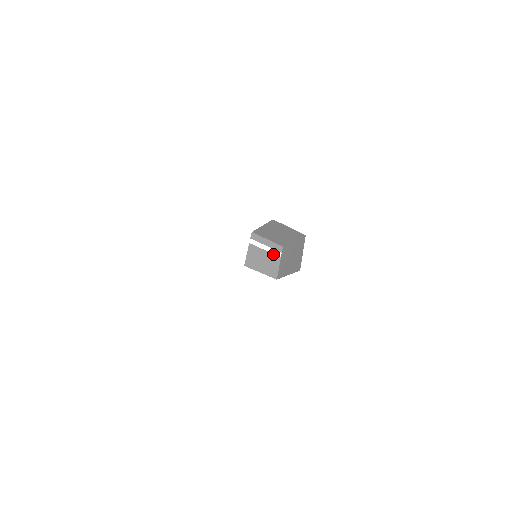
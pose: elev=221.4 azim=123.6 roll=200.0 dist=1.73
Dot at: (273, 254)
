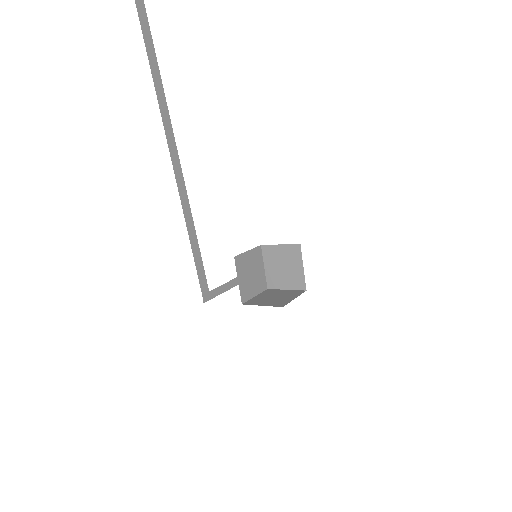
Dot at: occluded
